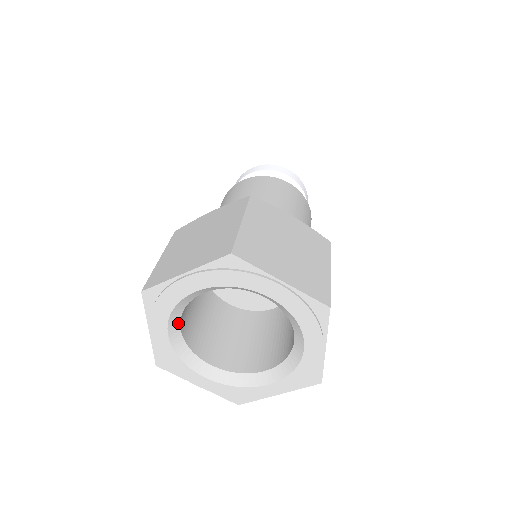
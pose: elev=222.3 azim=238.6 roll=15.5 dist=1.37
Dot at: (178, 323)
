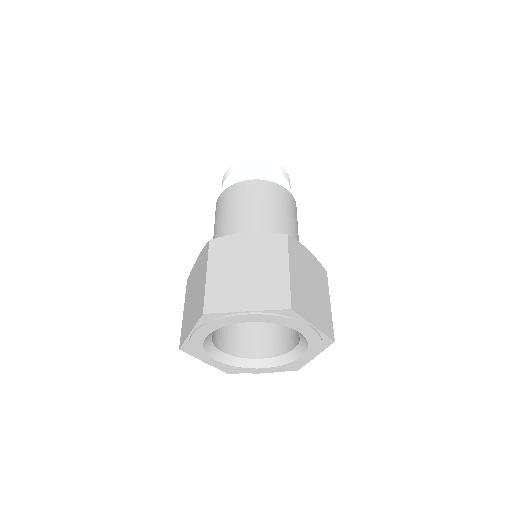
Dot at: occluded
